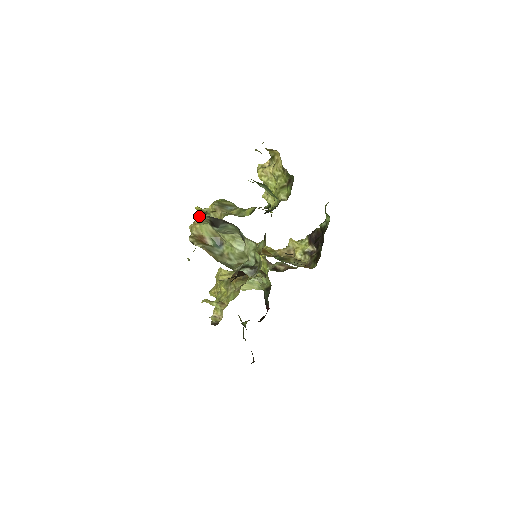
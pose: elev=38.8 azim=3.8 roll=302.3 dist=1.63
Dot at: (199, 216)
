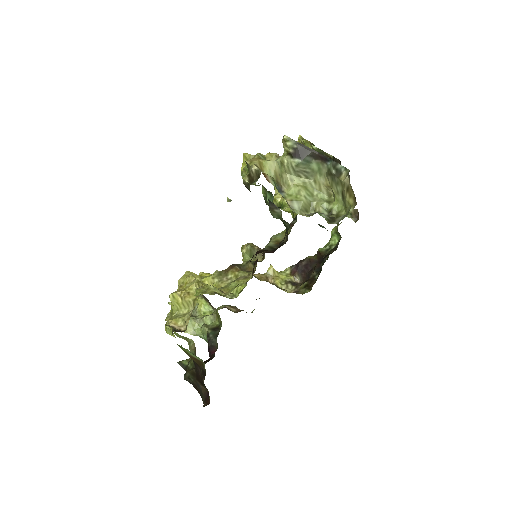
Dot at: (258, 155)
